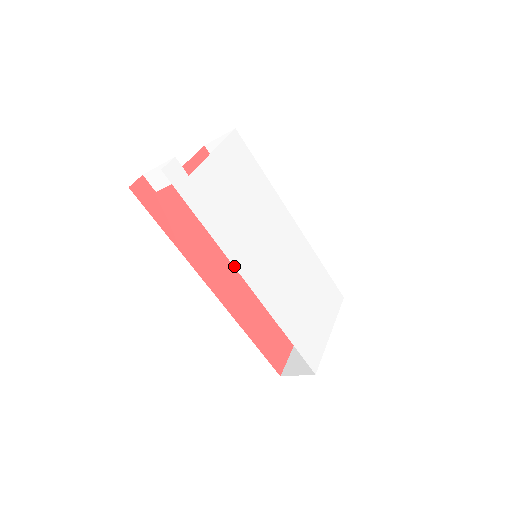
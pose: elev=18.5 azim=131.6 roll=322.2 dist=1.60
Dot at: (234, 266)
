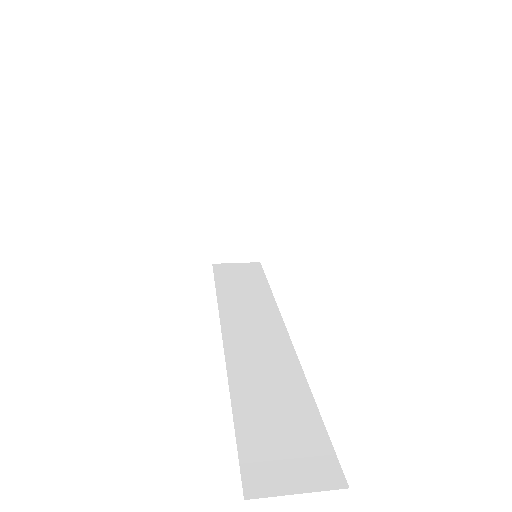
Dot at: occluded
